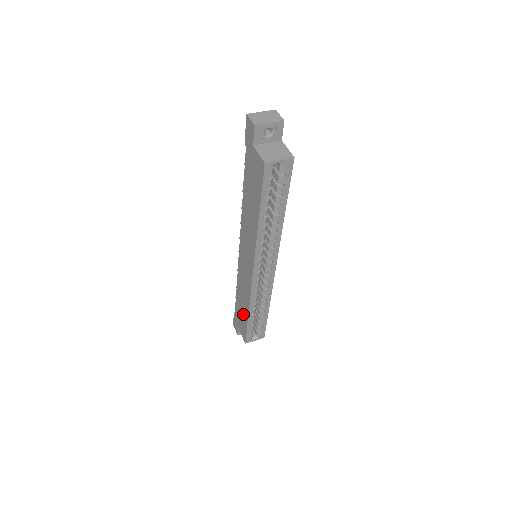
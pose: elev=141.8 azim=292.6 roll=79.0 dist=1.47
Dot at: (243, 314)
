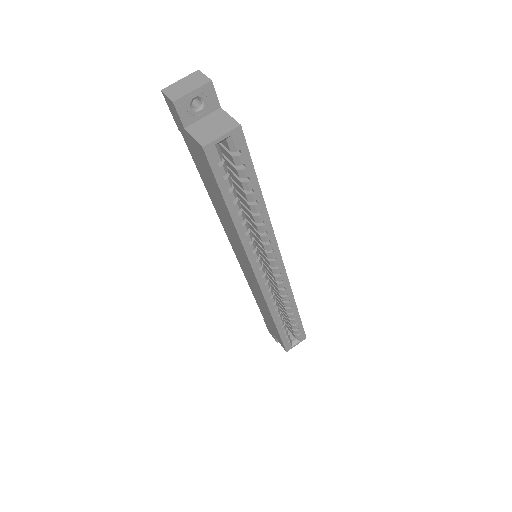
Dot at: (270, 322)
